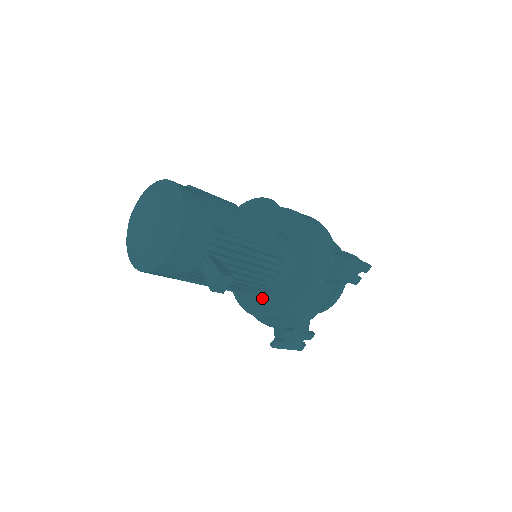
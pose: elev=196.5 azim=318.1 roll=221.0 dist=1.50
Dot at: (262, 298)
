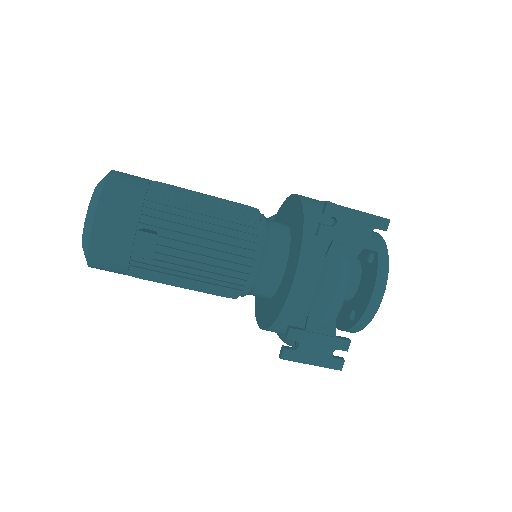
Dot at: (271, 304)
